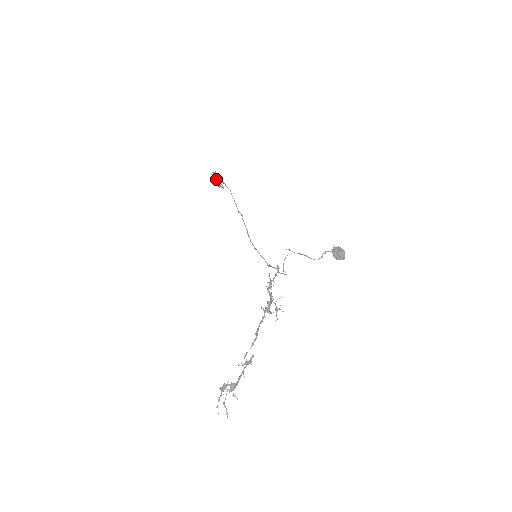
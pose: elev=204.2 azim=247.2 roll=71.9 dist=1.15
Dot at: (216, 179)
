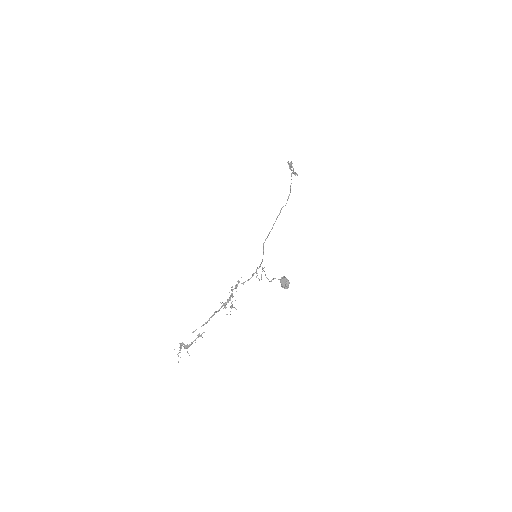
Dot at: (290, 168)
